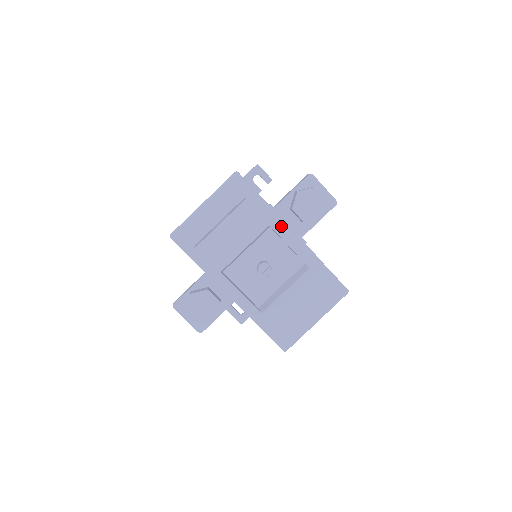
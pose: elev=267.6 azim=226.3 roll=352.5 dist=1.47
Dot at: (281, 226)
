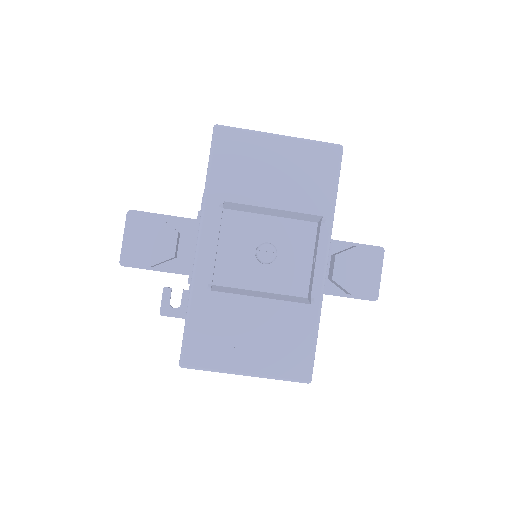
Dot at: (323, 241)
